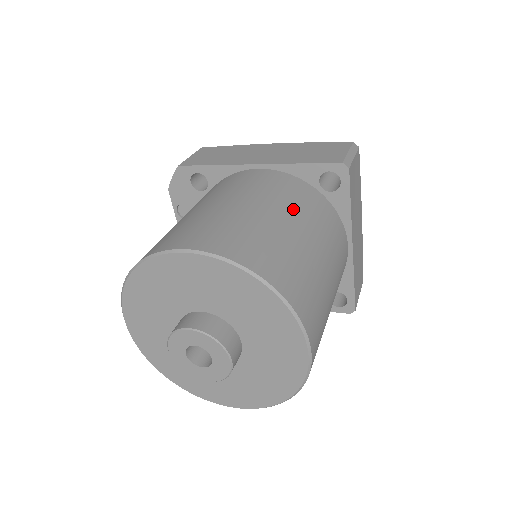
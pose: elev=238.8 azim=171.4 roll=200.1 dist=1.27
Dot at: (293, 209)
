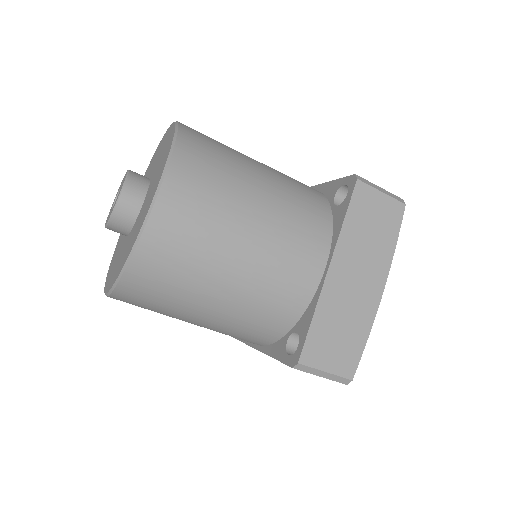
Dot at: (279, 176)
